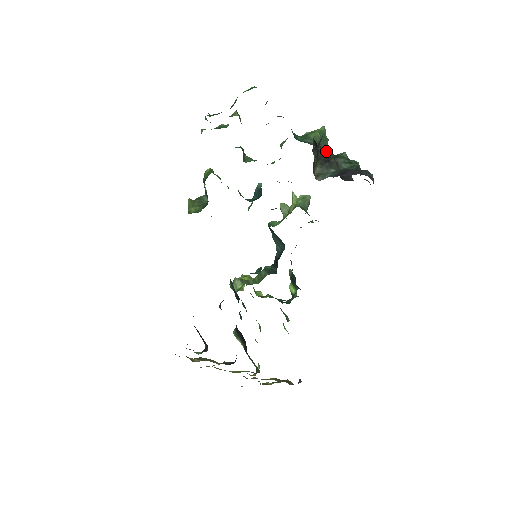
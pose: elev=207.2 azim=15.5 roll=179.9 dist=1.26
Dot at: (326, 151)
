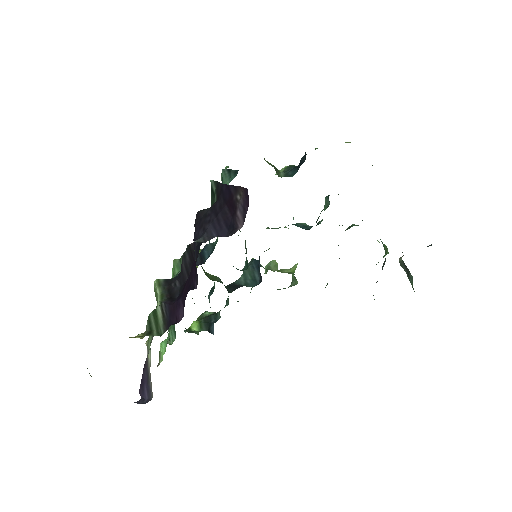
Dot at: (384, 264)
